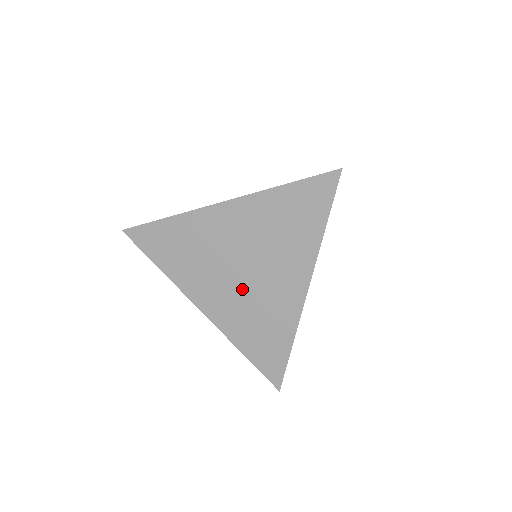
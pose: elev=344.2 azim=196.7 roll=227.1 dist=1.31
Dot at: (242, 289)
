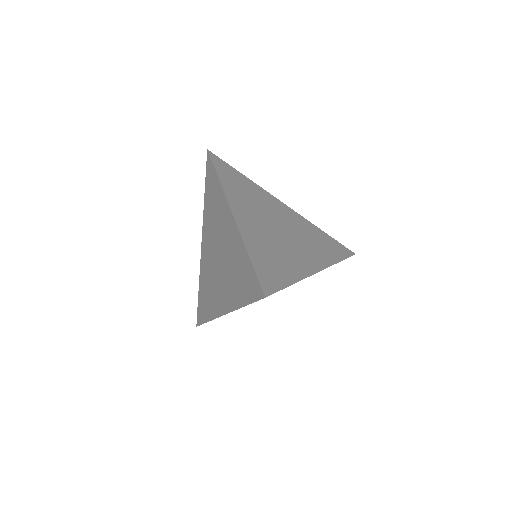
Dot at: (223, 267)
